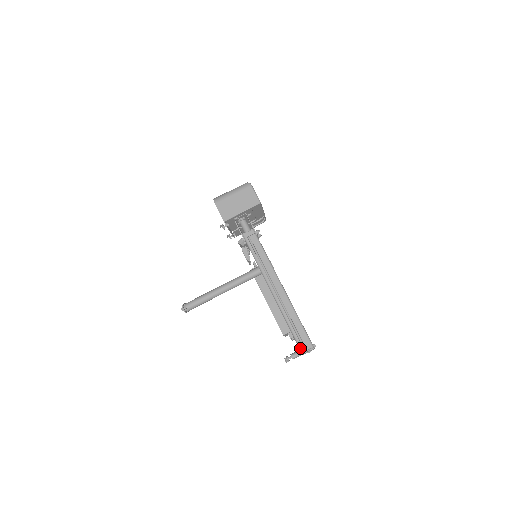
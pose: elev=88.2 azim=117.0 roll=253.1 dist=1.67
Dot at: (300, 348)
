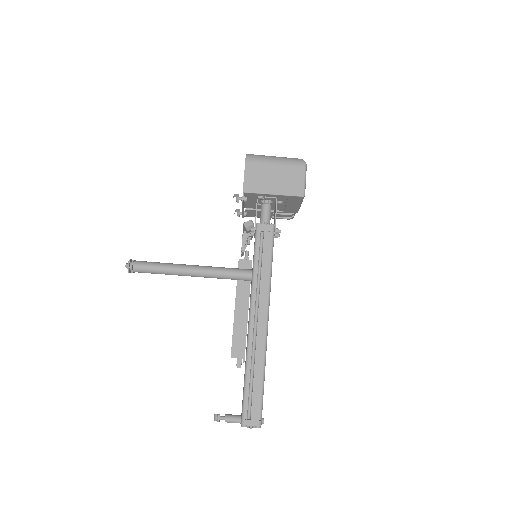
Dot at: (243, 418)
